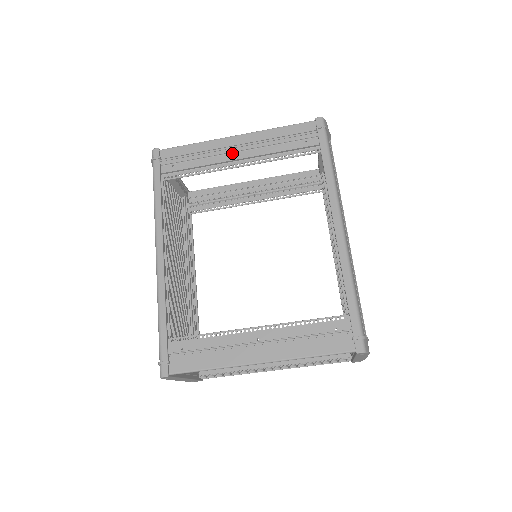
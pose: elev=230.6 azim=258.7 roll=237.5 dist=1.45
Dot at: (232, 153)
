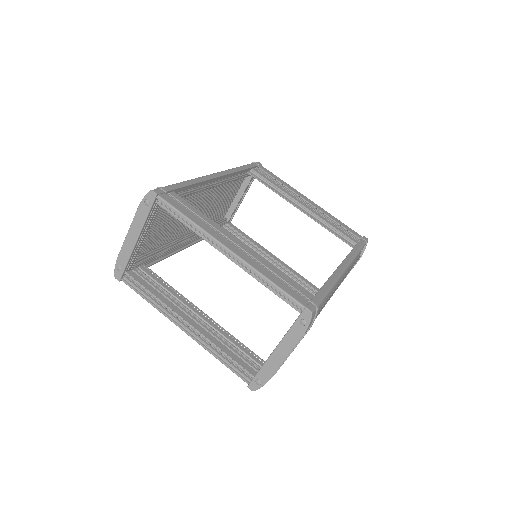
Dot at: (302, 201)
